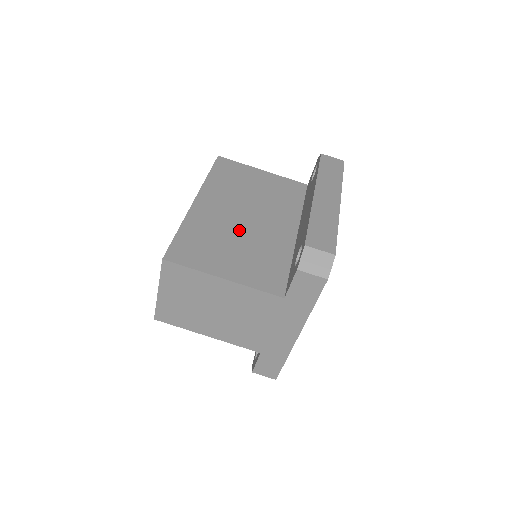
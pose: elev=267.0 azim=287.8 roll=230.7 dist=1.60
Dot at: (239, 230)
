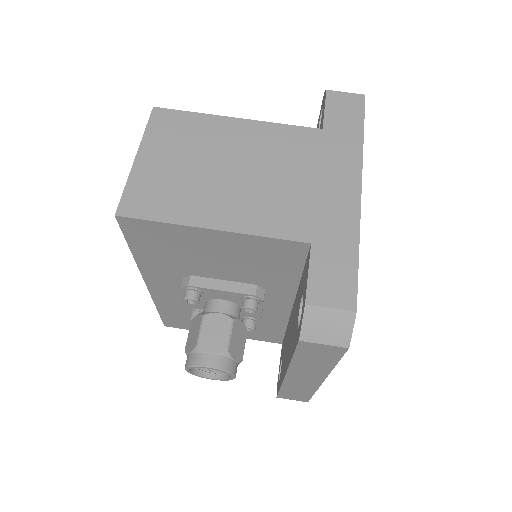
Dot at: occluded
